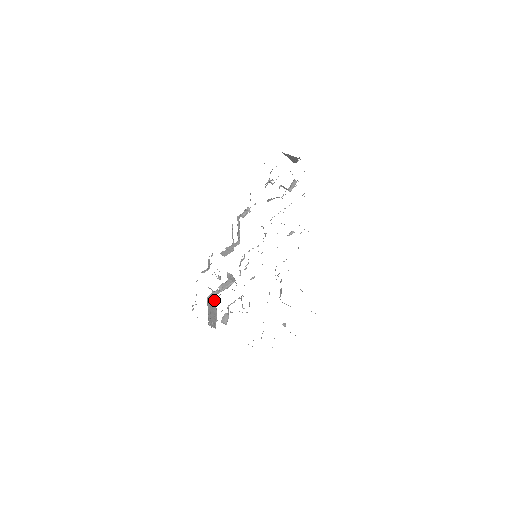
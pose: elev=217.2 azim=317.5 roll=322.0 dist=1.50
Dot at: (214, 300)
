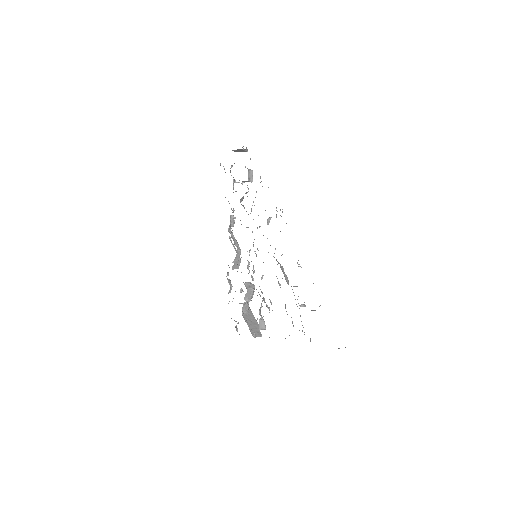
Dot at: (249, 312)
